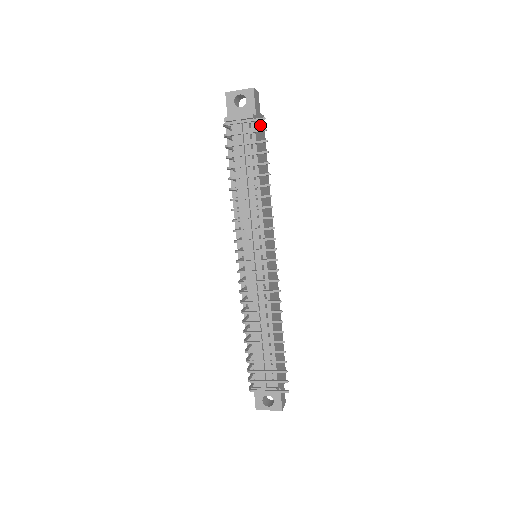
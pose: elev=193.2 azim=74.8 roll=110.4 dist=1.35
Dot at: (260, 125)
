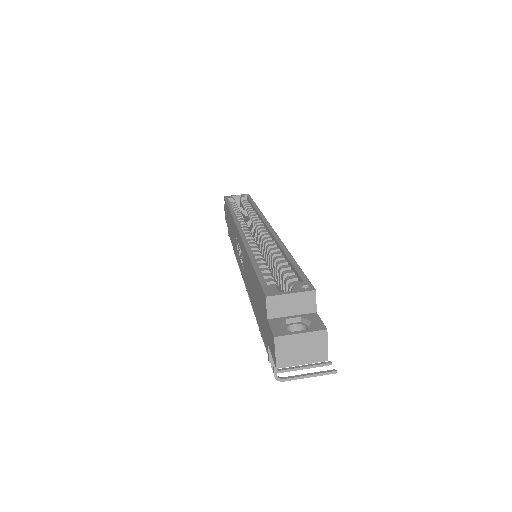
Dot at: occluded
